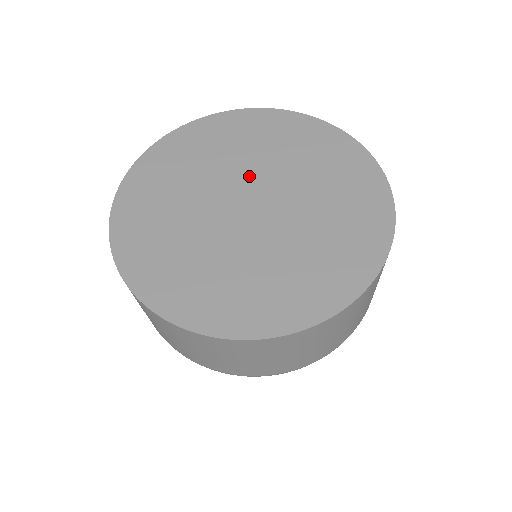
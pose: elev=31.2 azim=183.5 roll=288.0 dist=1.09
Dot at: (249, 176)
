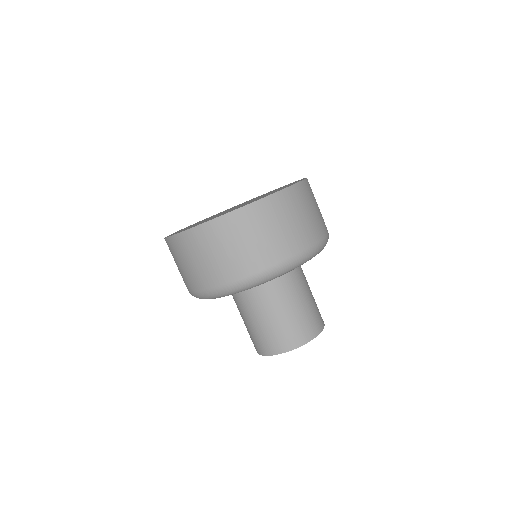
Dot at: occluded
